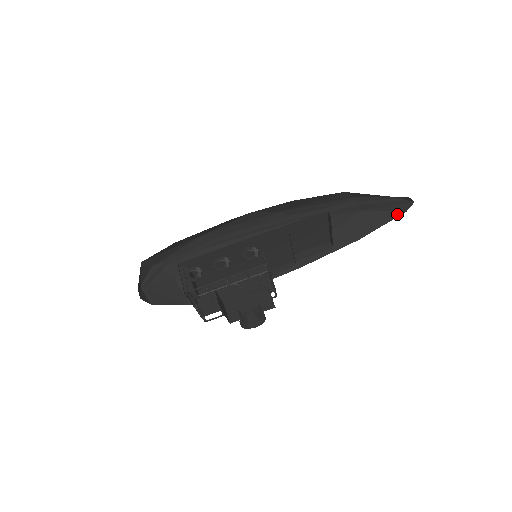
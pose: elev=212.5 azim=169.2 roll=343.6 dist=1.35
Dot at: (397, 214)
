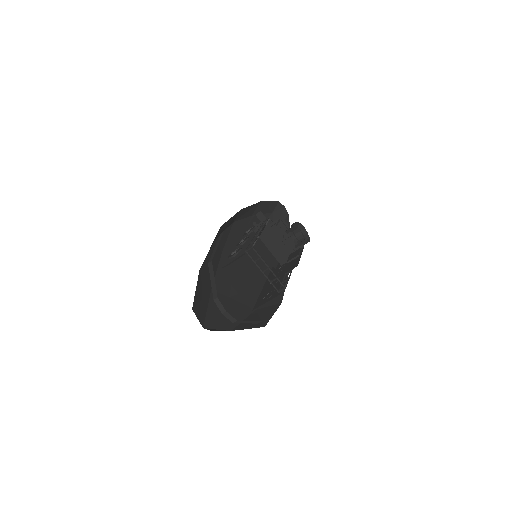
Dot at: (287, 219)
